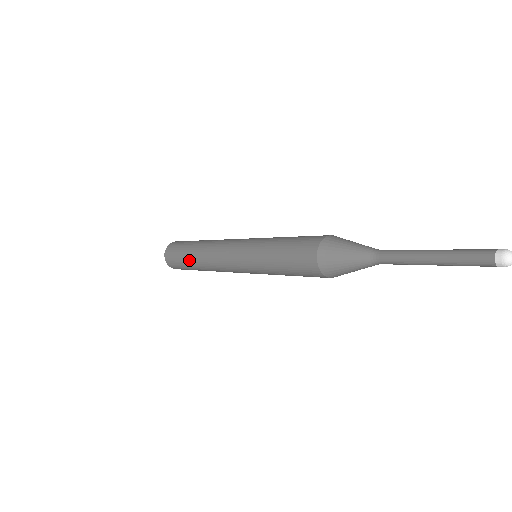
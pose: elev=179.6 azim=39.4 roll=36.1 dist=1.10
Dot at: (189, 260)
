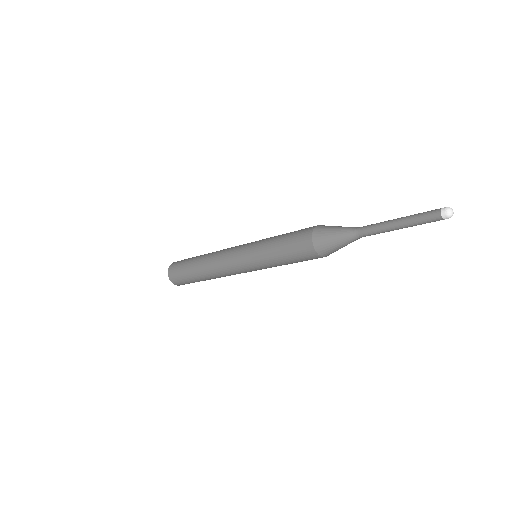
Dot at: (194, 262)
